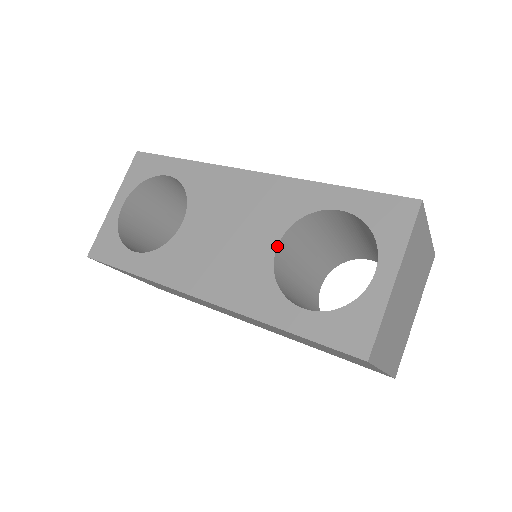
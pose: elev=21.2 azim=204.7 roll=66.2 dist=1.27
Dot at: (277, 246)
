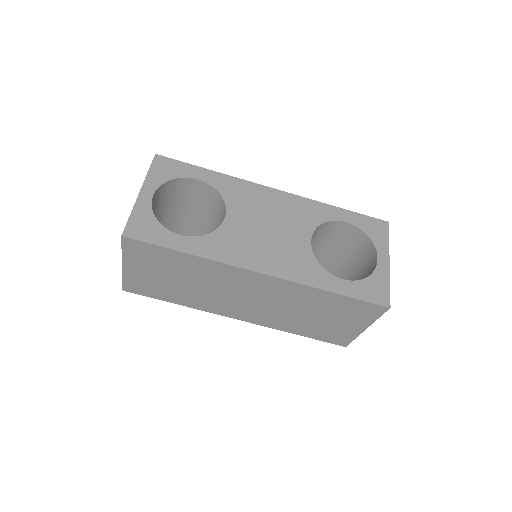
Dot at: occluded
